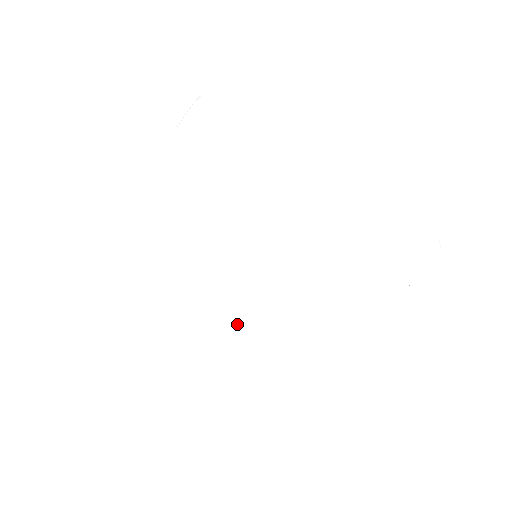
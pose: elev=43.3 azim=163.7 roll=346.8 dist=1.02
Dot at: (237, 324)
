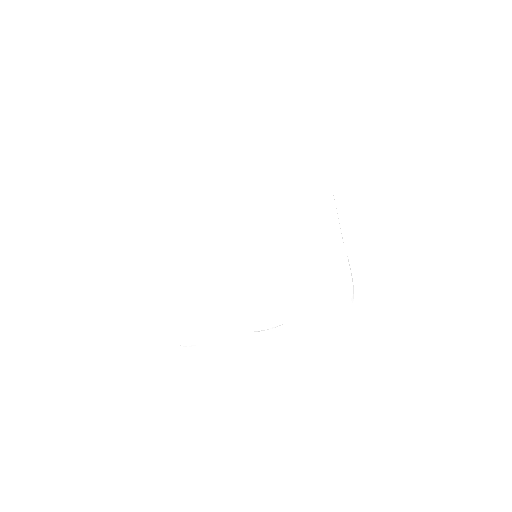
Dot at: (200, 280)
